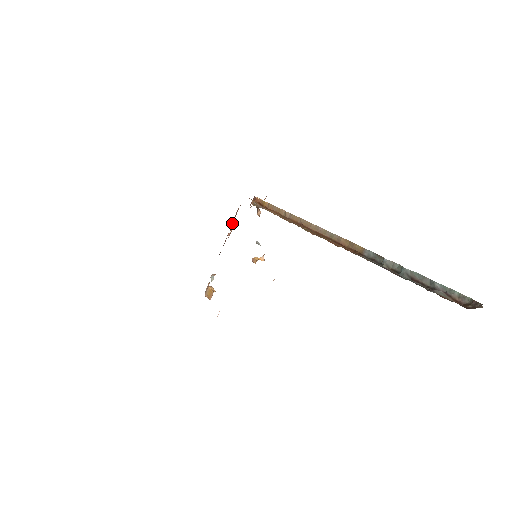
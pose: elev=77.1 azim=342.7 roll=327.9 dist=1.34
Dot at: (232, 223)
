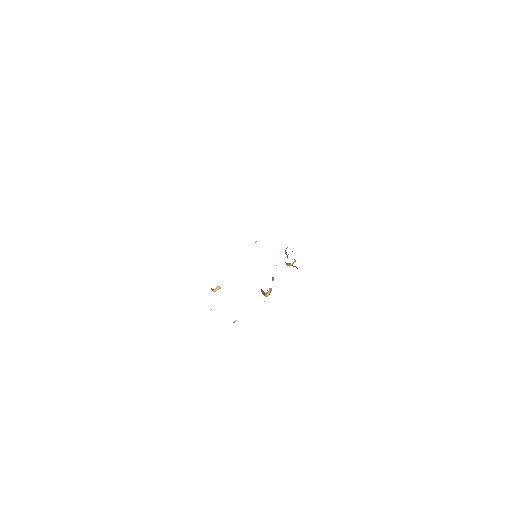
Dot at: occluded
